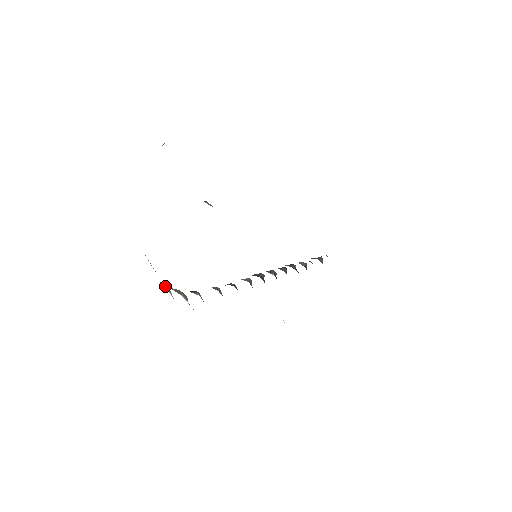
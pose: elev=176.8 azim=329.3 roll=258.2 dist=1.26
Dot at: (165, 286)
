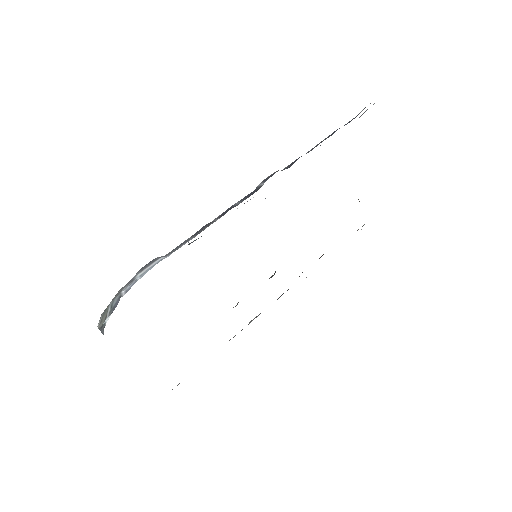
Dot at: occluded
